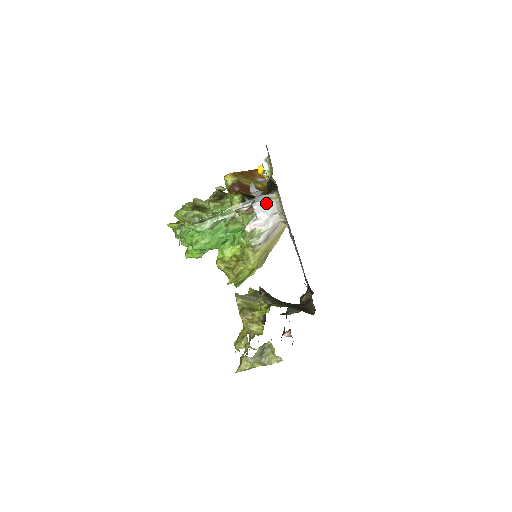
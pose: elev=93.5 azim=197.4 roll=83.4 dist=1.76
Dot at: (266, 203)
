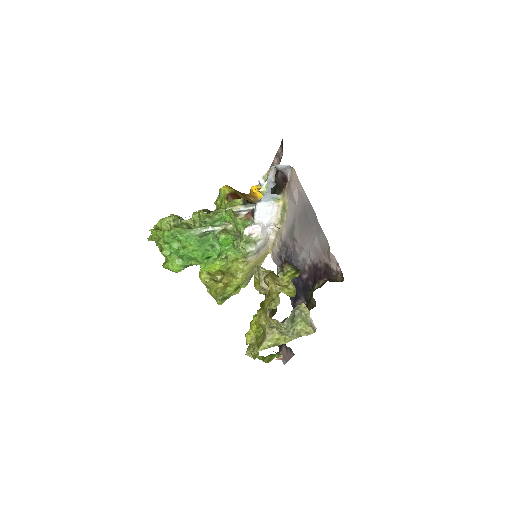
Dot at: (268, 206)
